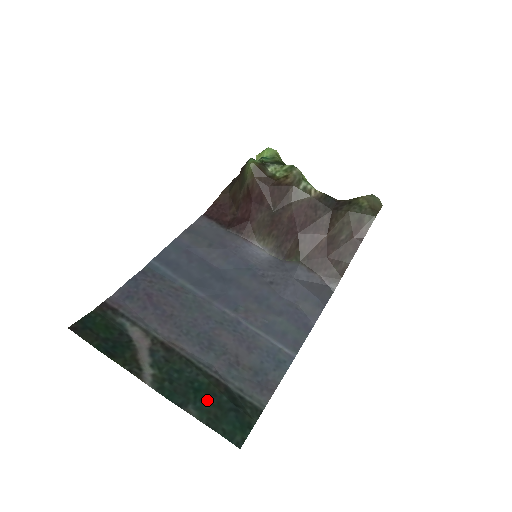
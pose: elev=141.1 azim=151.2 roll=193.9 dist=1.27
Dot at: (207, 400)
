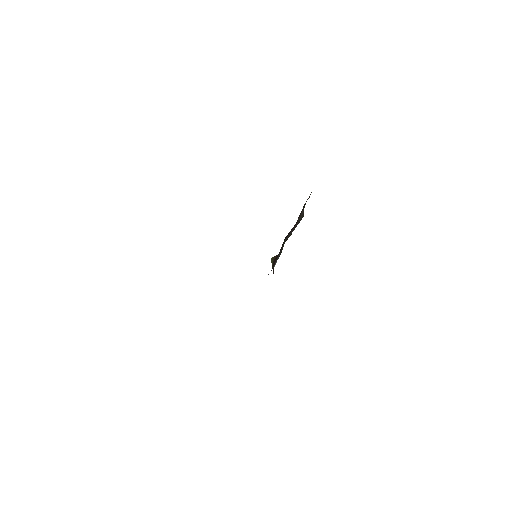
Dot at: occluded
